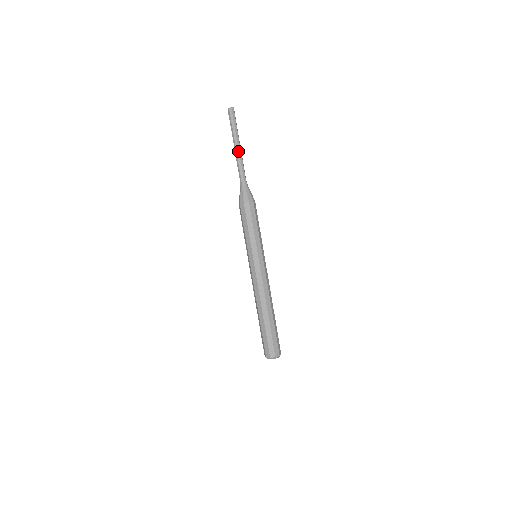
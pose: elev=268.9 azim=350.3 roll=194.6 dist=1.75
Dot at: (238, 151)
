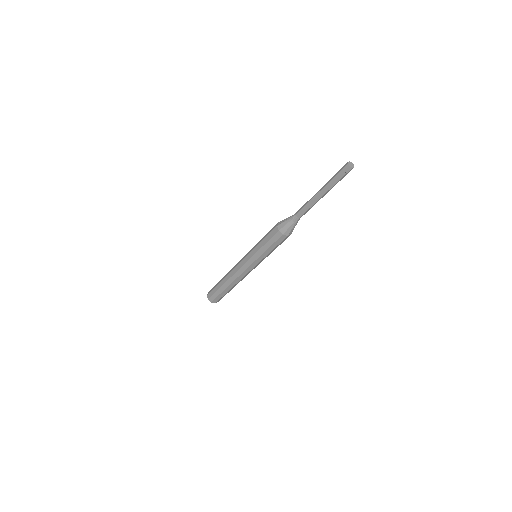
Dot at: occluded
